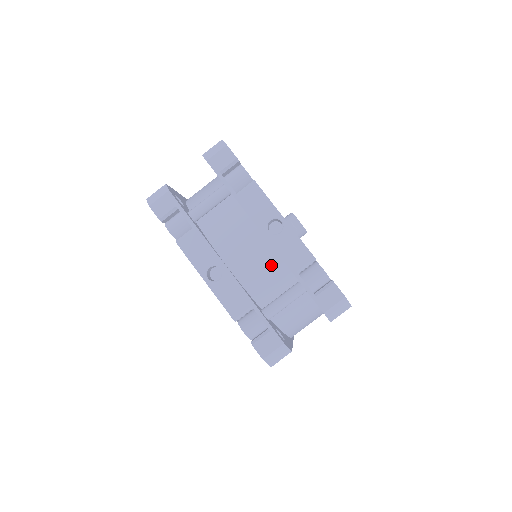
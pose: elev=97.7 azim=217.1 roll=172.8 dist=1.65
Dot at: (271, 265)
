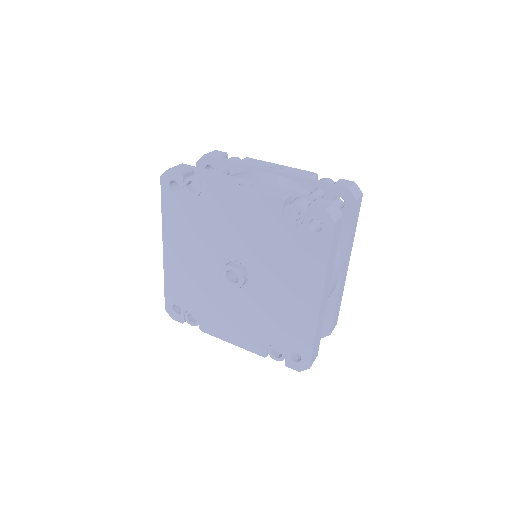
Dot at: (287, 183)
